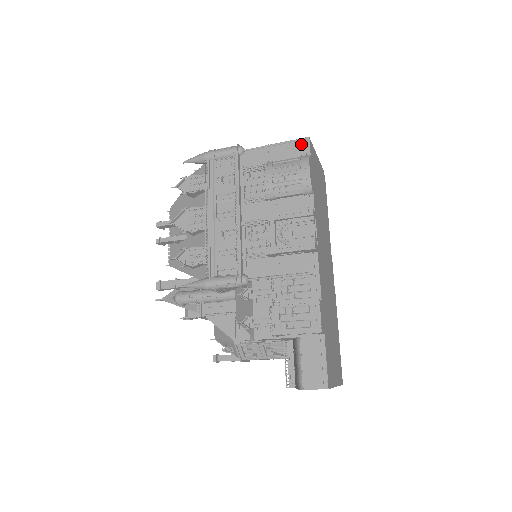
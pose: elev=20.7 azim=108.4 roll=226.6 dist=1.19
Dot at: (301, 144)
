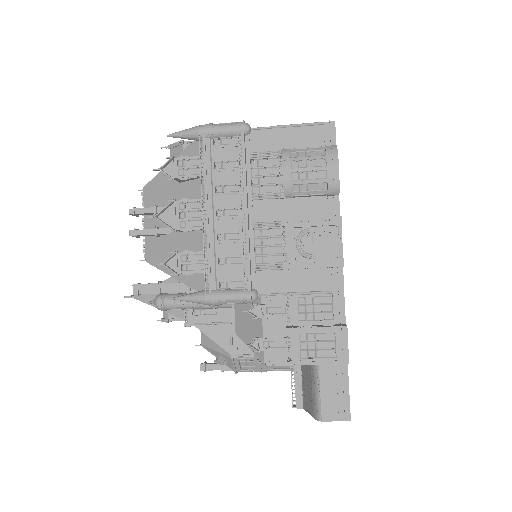
Dot at: (325, 129)
